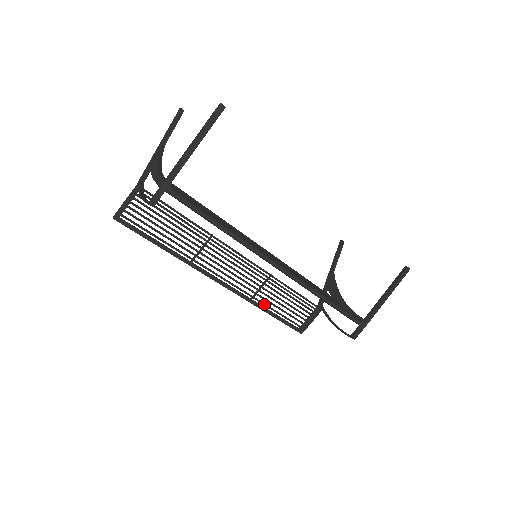
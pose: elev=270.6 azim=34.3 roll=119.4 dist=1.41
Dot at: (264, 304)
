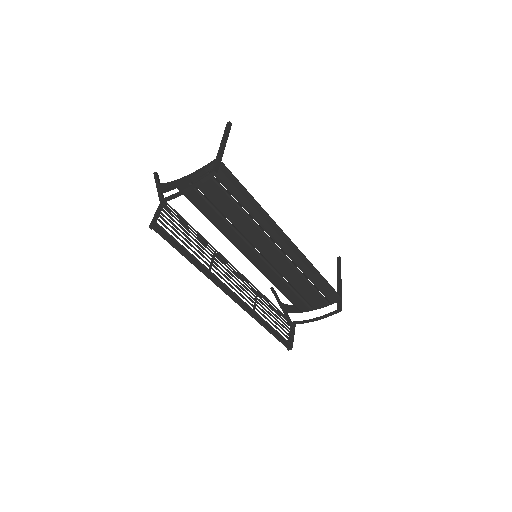
Dot at: (262, 318)
